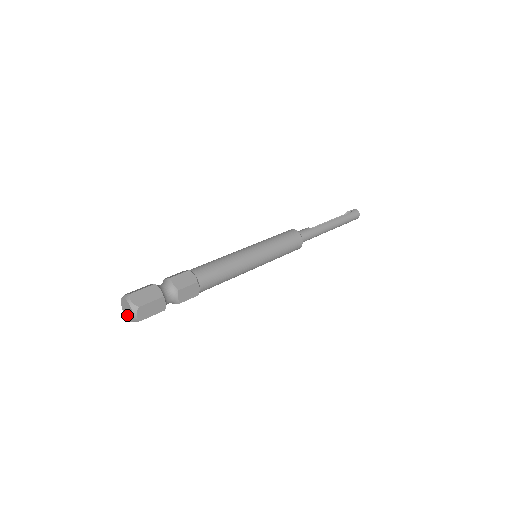
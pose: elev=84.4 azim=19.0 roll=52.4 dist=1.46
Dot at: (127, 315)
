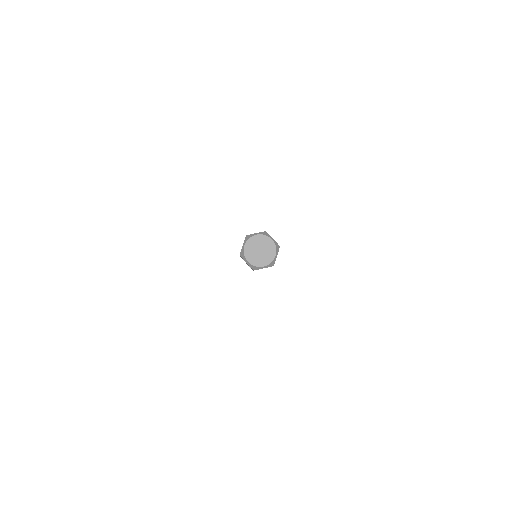
Dot at: (264, 259)
